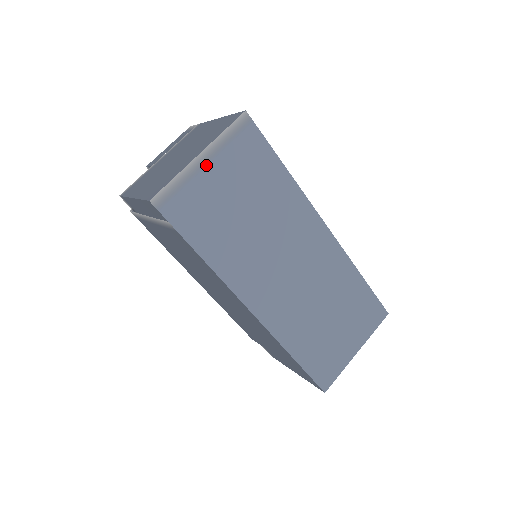
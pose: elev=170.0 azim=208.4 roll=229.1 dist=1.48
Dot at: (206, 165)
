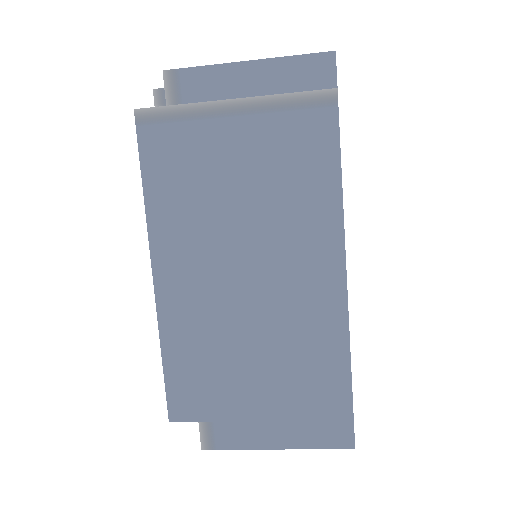
Dot at: occluded
